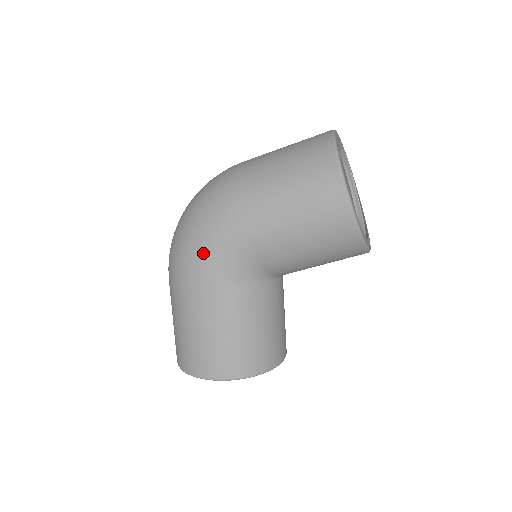
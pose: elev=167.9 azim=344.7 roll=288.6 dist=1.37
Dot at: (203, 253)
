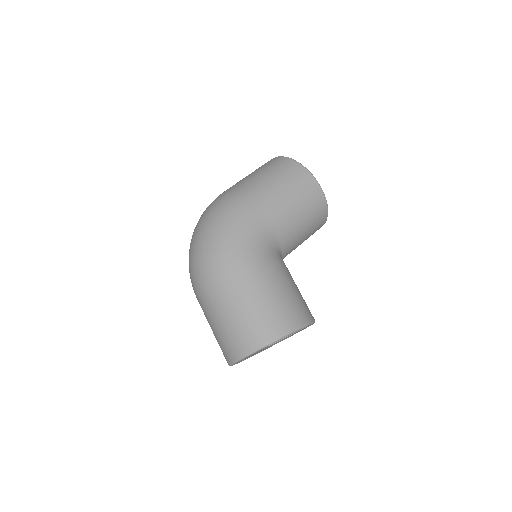
Dot at: (238, 237)
